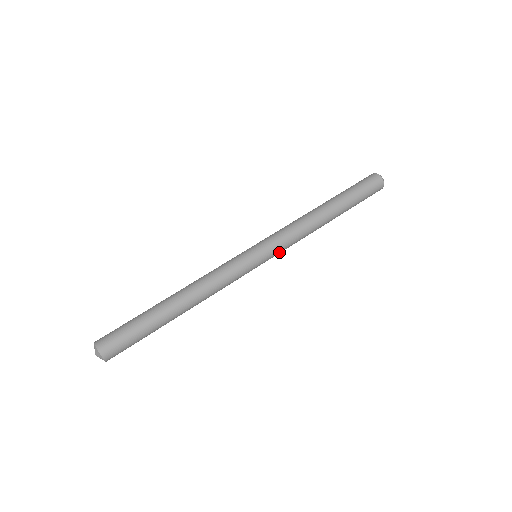
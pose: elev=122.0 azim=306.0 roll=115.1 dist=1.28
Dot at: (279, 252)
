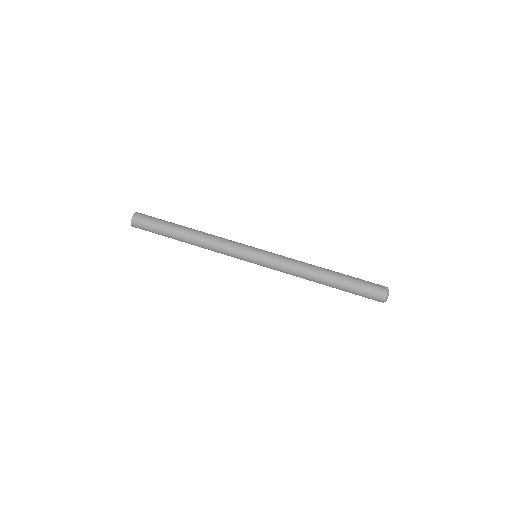
Dot at: (270, 268)
